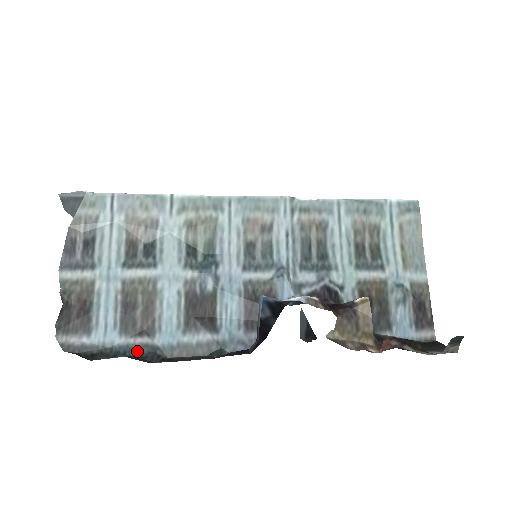
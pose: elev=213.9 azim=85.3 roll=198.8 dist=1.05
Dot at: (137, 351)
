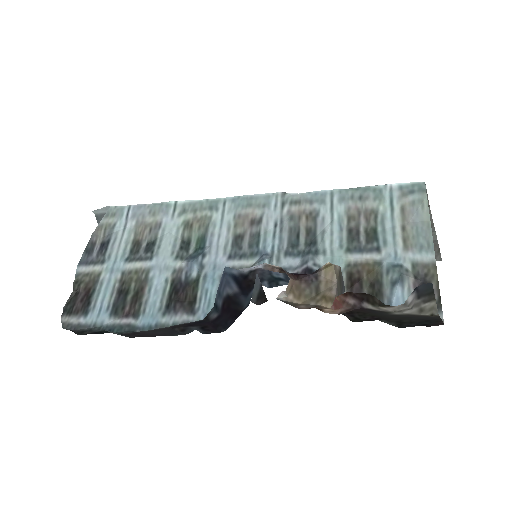
Dot at: (120, 329)
